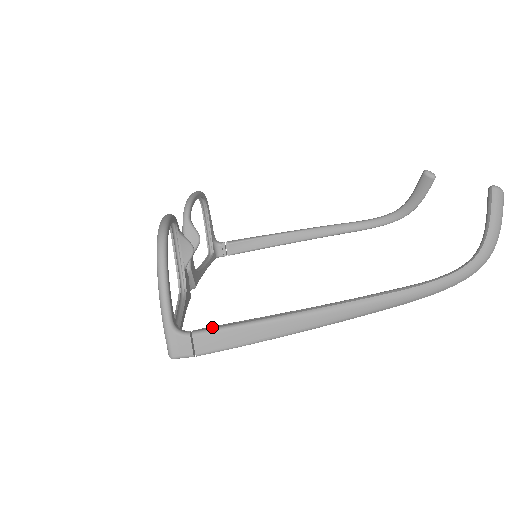
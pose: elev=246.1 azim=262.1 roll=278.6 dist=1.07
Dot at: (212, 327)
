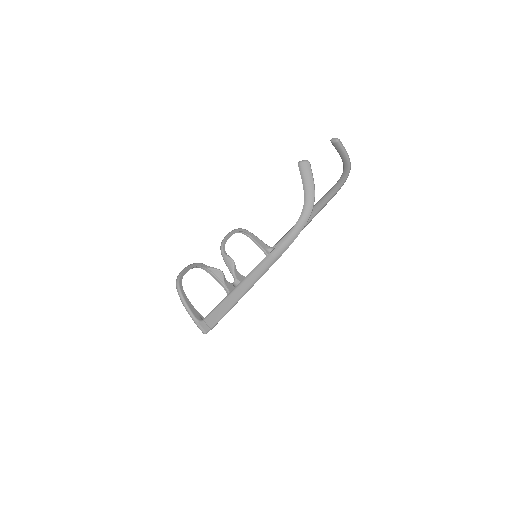
Dot at: (210, 313)
